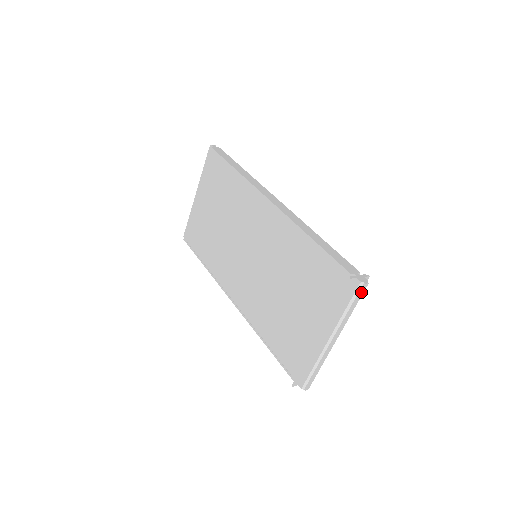
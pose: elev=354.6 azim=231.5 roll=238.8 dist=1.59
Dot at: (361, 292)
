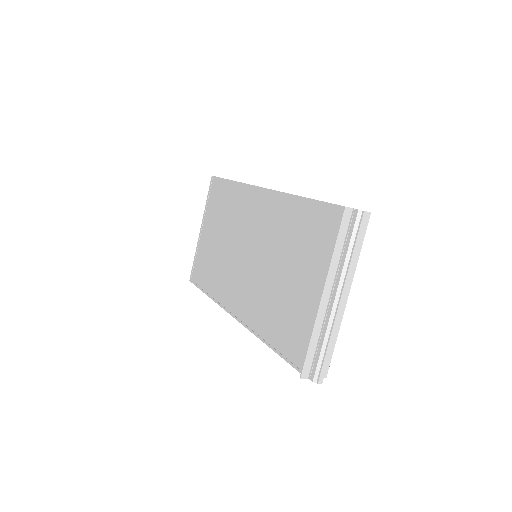
Dot at: (361, 224)
